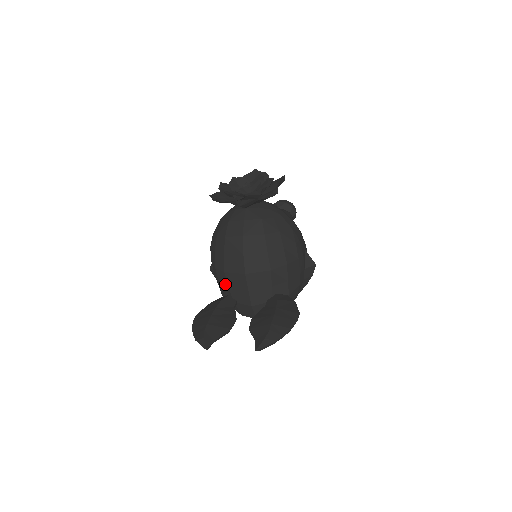
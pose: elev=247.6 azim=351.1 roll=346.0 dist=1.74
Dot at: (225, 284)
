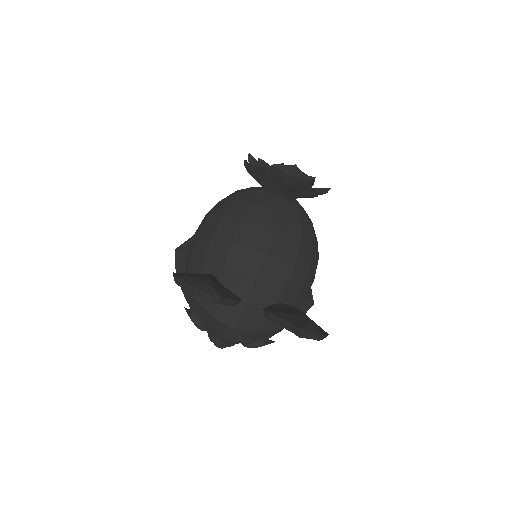
Dot at: (219, 260)
